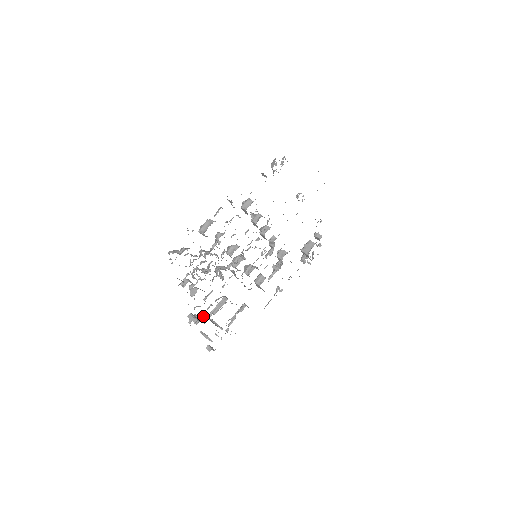
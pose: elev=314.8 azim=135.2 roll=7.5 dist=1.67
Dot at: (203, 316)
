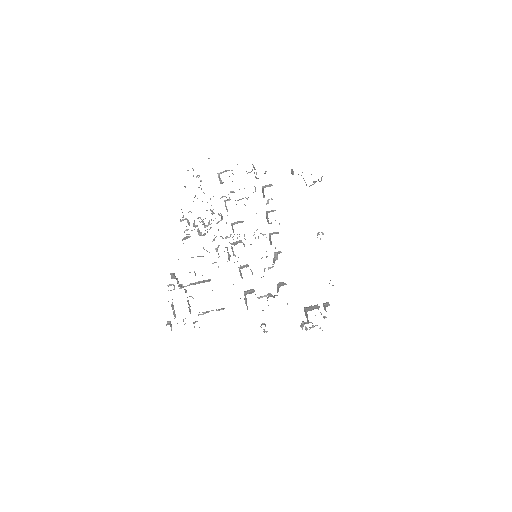
Dot at: occluded
